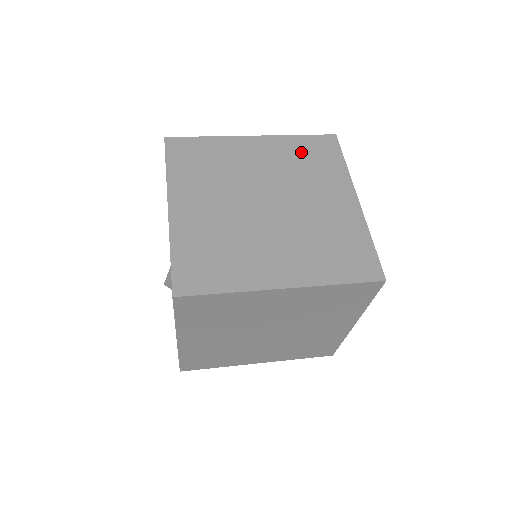
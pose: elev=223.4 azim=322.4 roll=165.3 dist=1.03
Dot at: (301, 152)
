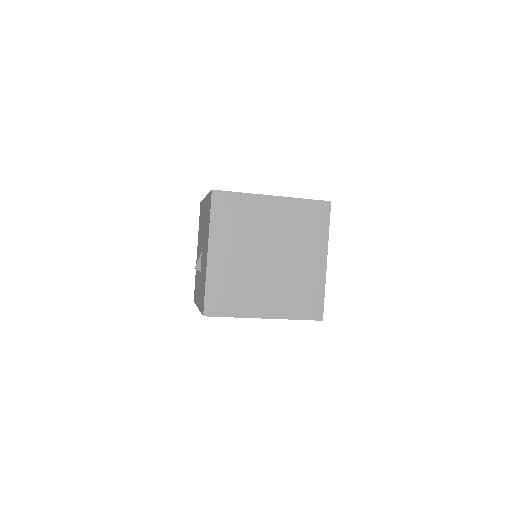
Dot at: (302, 216)
